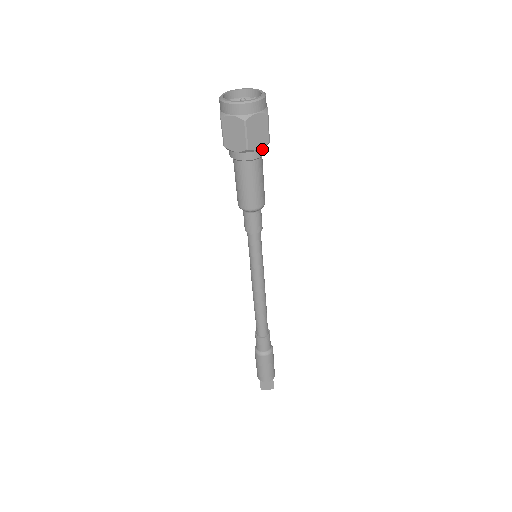
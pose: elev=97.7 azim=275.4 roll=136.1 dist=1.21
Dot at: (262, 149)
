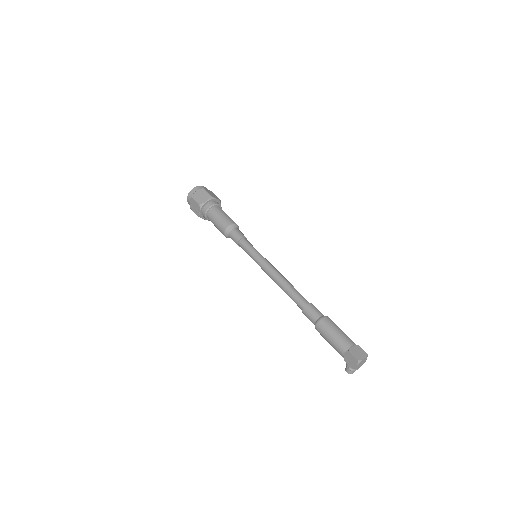
Dot at: occluded
